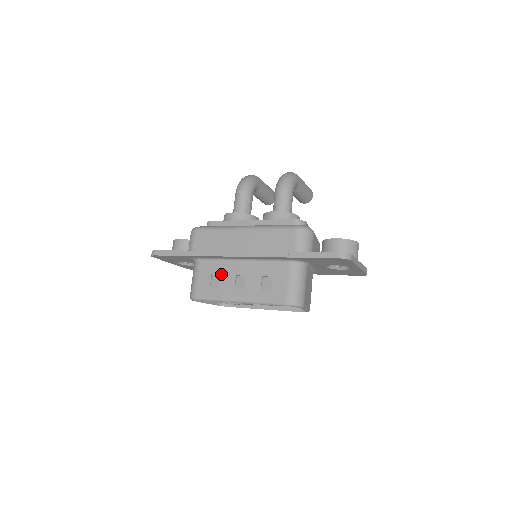
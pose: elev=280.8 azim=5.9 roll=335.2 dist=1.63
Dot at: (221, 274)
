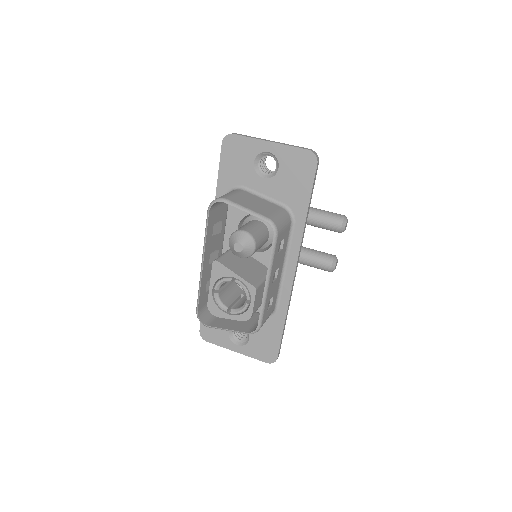
Dot at: occluded
